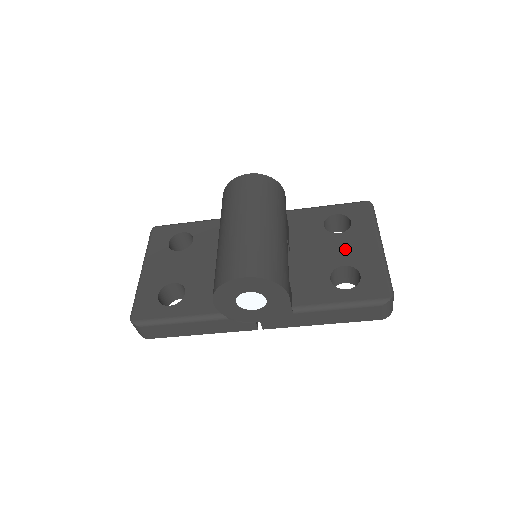
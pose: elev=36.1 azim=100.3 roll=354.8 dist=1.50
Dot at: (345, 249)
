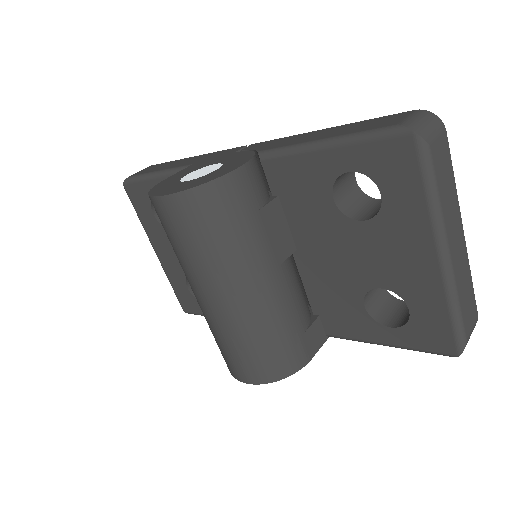
Dot at: (378, 258)
